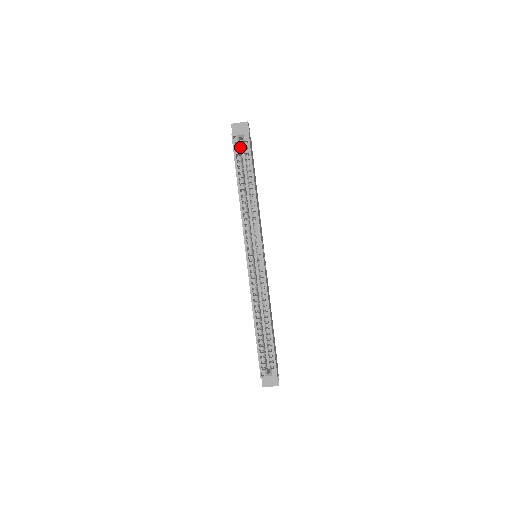
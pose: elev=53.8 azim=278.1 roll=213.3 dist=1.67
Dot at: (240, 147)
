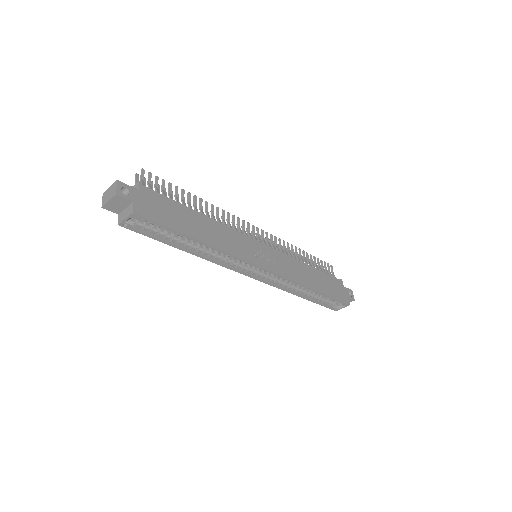
Dot at: (140, 220)
